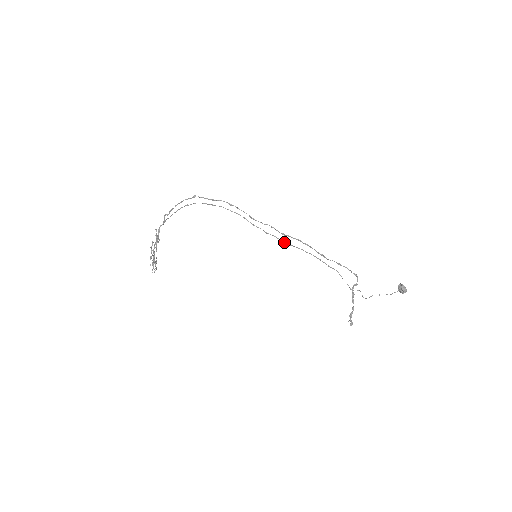
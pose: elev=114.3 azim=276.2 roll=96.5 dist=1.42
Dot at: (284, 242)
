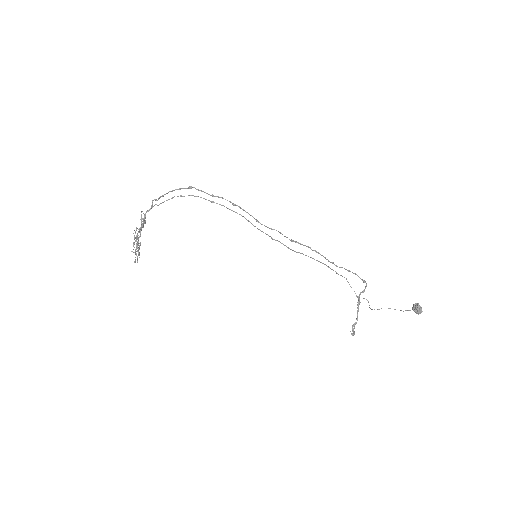
Dot at: occluded
